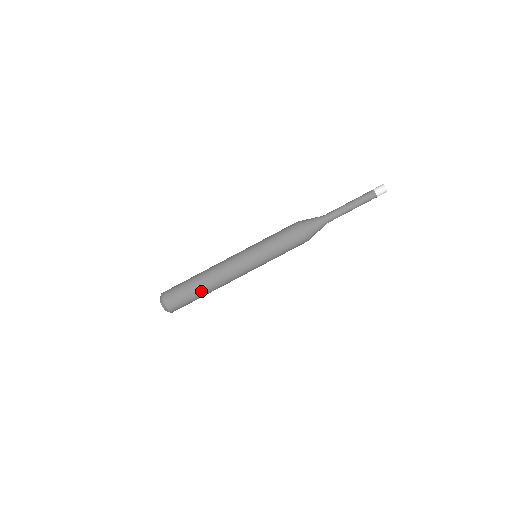
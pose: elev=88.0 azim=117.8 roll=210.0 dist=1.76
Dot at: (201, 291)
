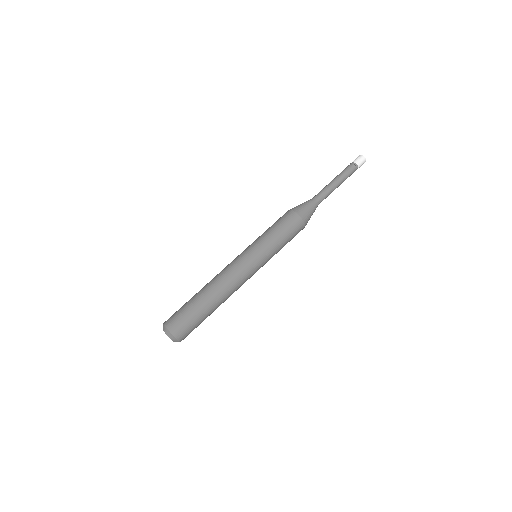
Dot at: (207, 306)
